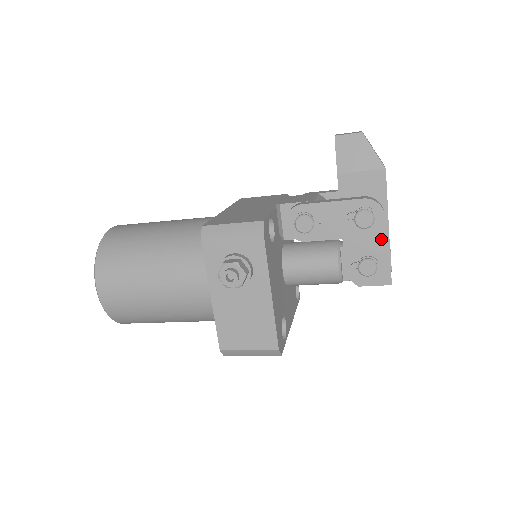
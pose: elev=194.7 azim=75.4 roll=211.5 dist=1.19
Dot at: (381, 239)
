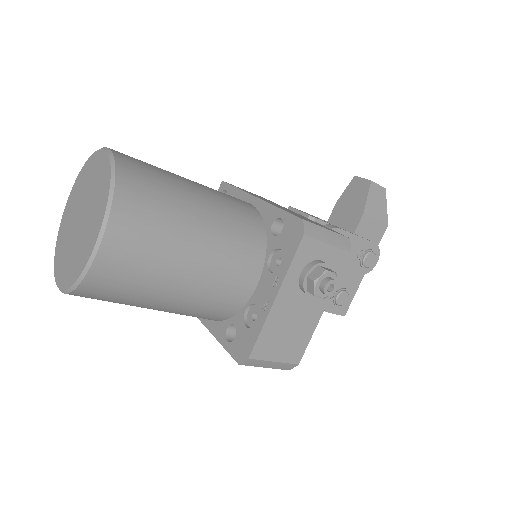
Dot at: (358, 277)
